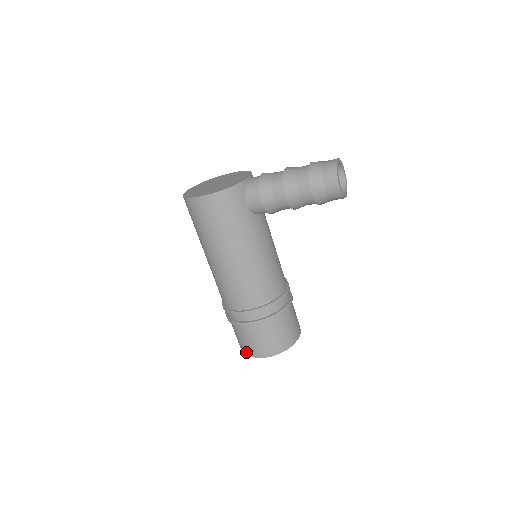
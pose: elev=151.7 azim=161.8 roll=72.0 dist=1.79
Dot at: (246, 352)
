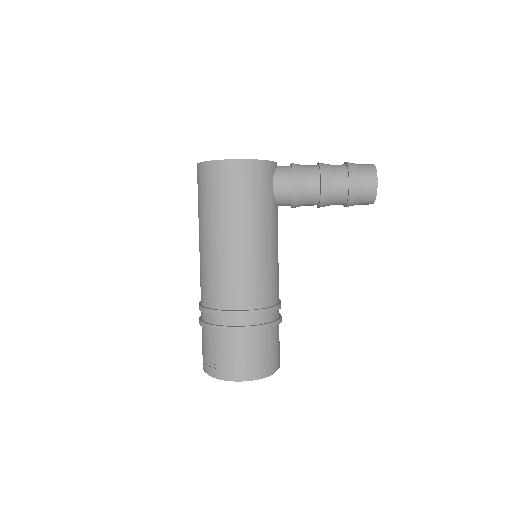
Dot at: (219, 373)
